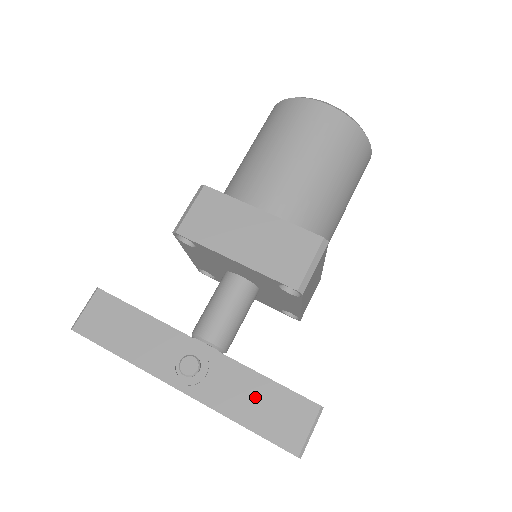
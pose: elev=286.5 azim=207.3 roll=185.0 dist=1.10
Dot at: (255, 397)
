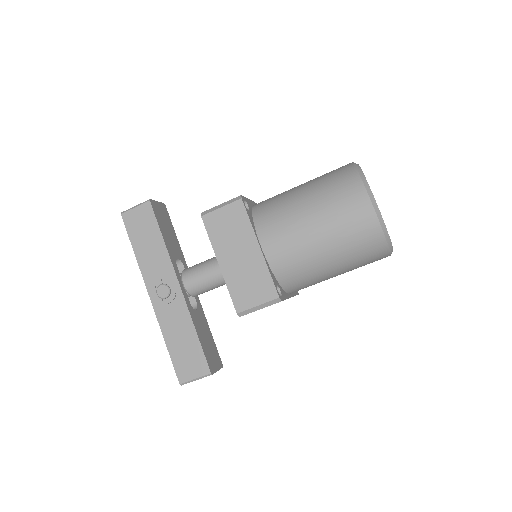
Dot at: (183, 337)
